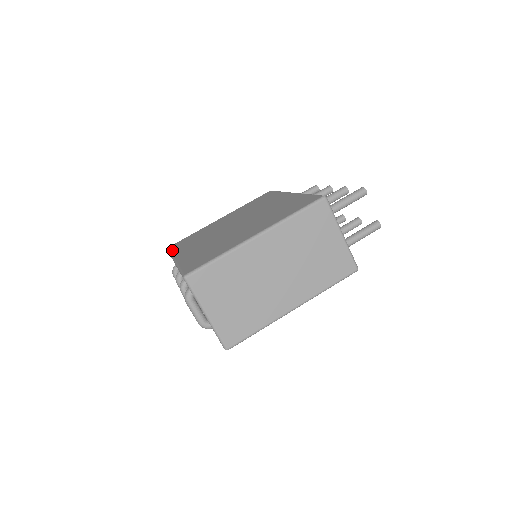
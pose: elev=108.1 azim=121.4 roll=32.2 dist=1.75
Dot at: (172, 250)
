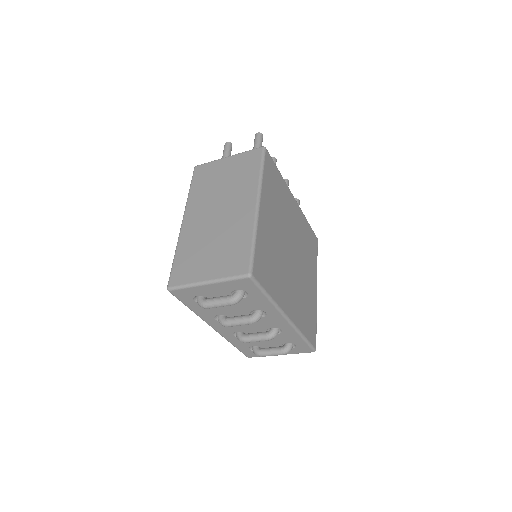
Dot at: occluded
